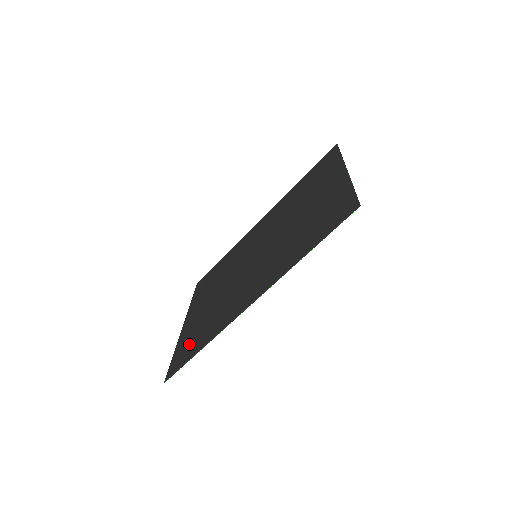
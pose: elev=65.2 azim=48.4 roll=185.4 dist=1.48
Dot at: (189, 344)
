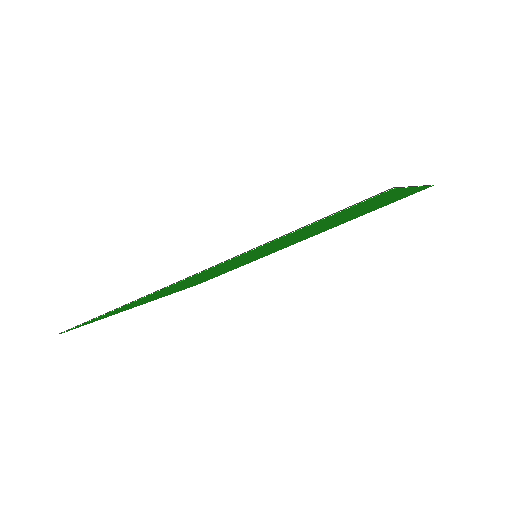
Dot at: occluded
